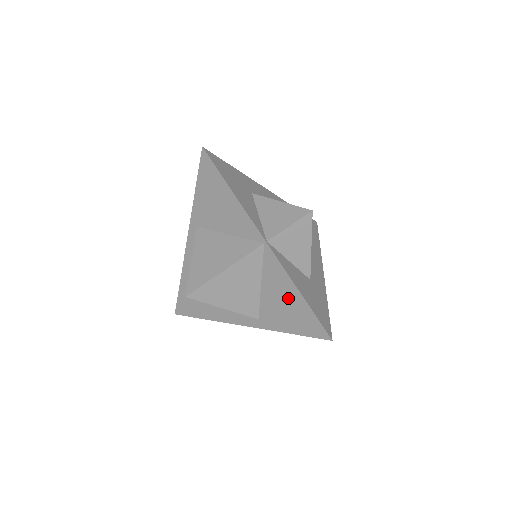
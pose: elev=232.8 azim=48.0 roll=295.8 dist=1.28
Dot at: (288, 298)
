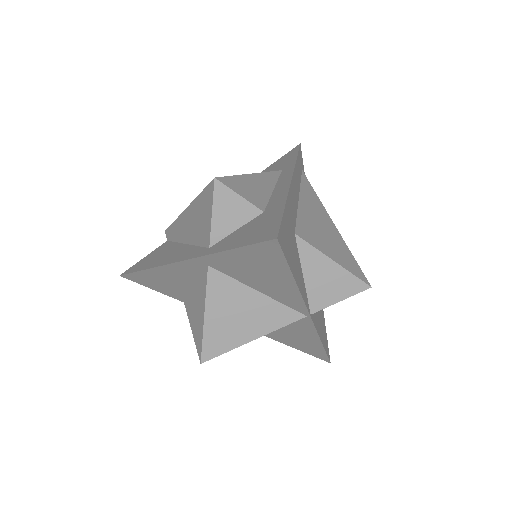
Dot at: (304, 339)
